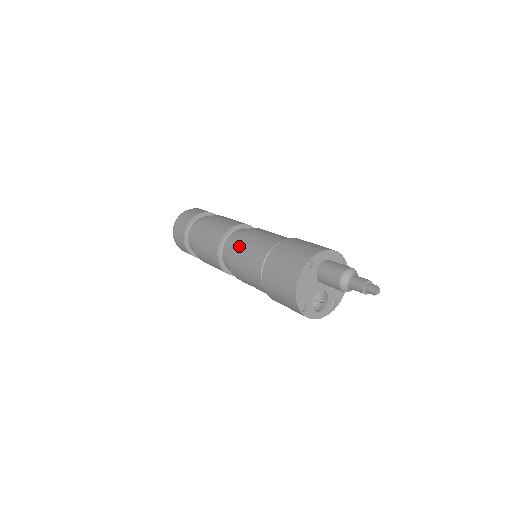
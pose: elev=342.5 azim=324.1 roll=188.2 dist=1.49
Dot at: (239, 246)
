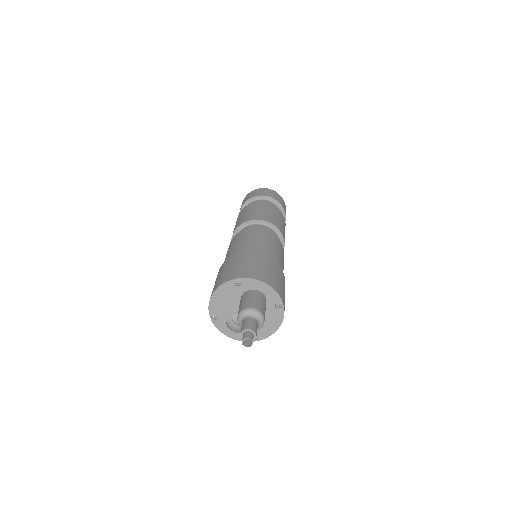
Dot at: (239, 236)
